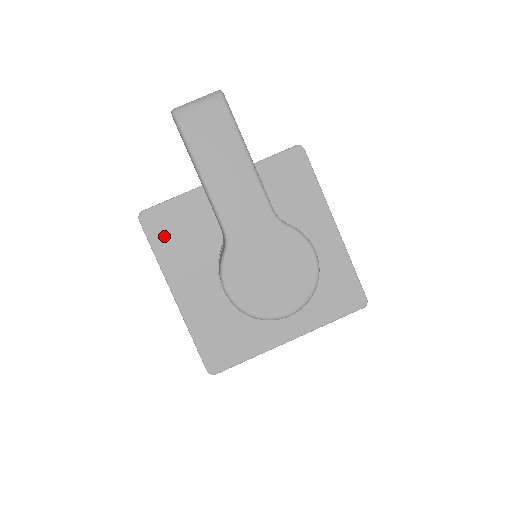
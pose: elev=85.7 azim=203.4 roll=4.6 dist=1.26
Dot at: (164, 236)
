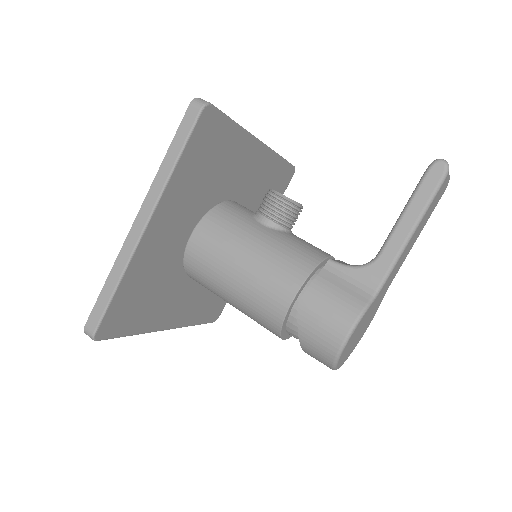
Dot at: (198, 152)
